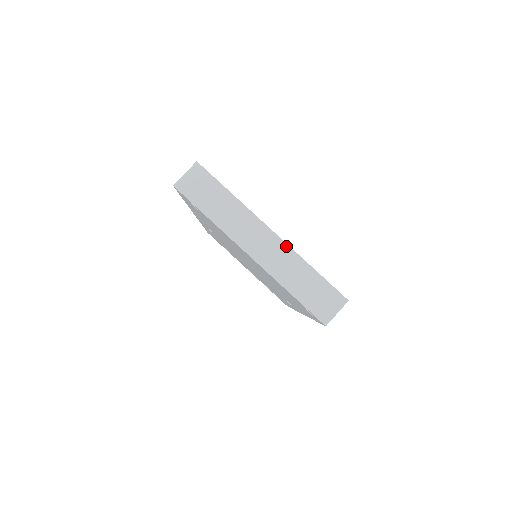
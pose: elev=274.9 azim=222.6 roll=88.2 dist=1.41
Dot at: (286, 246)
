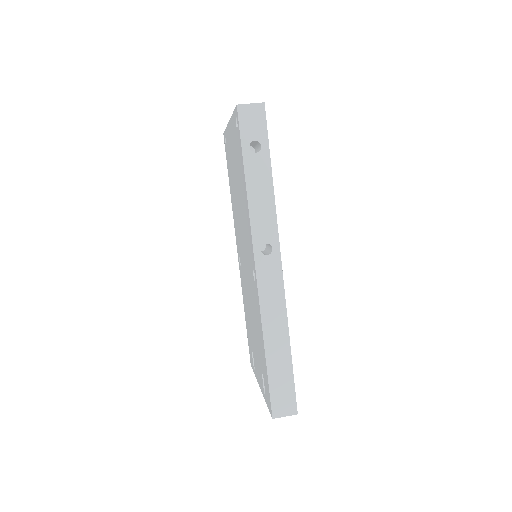
Dot at: occluded
